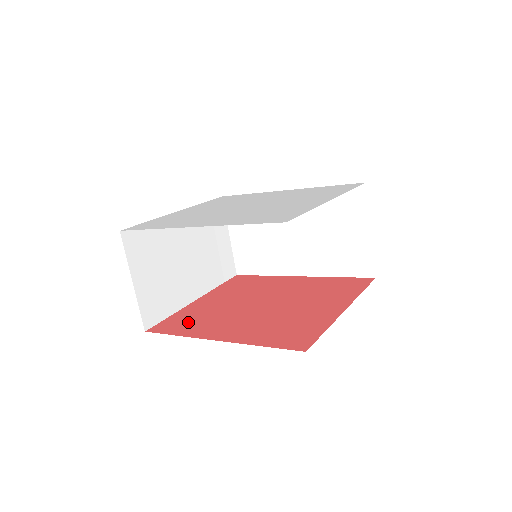
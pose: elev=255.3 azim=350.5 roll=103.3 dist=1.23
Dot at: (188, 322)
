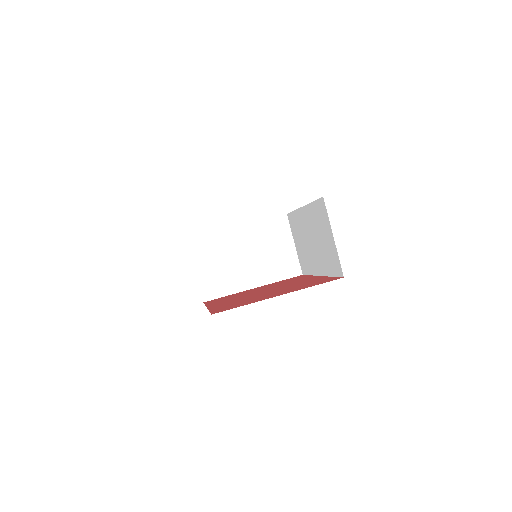
Dot at: (222, 299)
